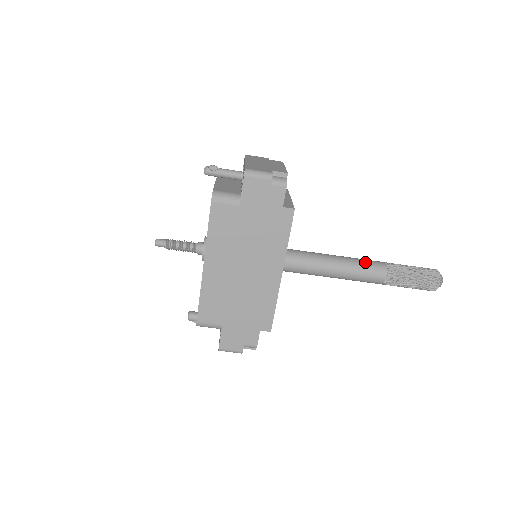
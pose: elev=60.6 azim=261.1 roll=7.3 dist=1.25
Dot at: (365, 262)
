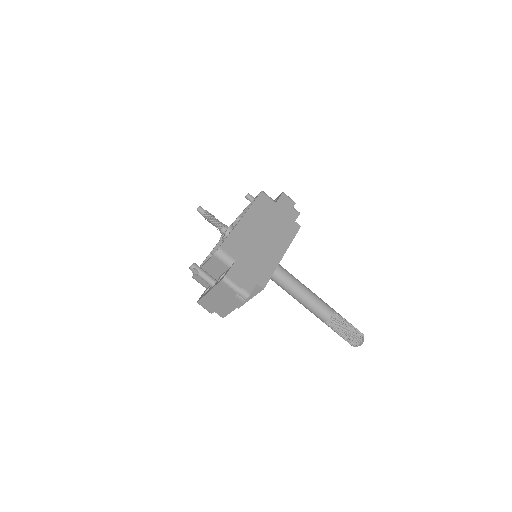
Dot at: (321, 299)
